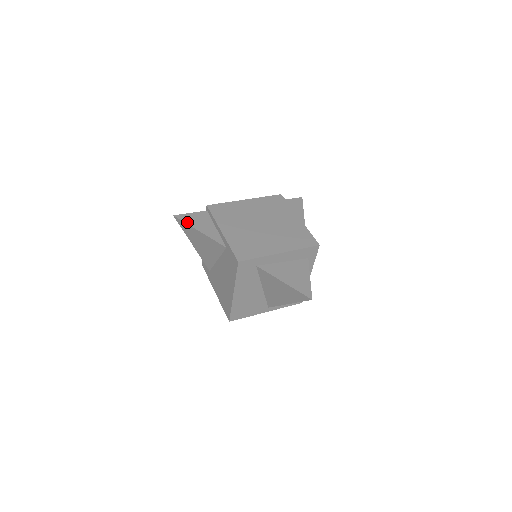
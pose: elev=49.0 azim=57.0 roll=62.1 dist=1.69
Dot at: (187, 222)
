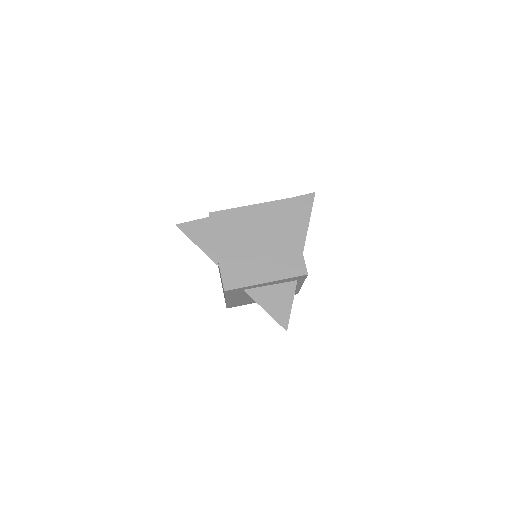
Dot at: (187, 234)
